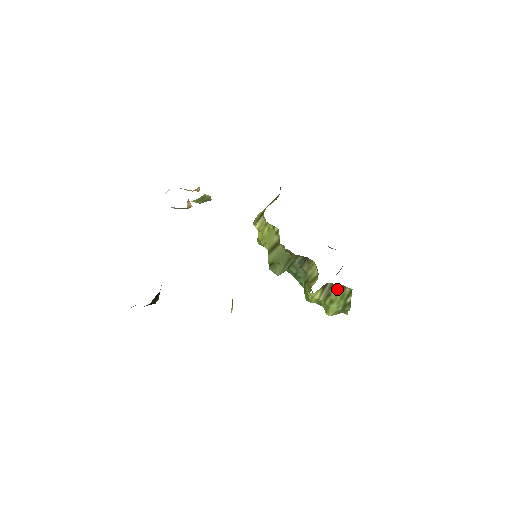
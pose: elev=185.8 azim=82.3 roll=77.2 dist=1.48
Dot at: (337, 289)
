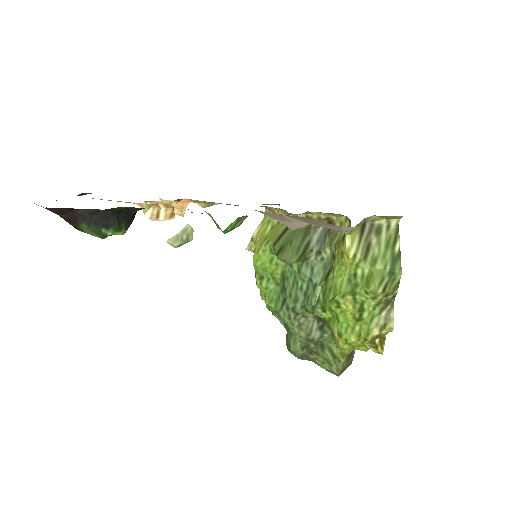
Dot at: (379, 231)
